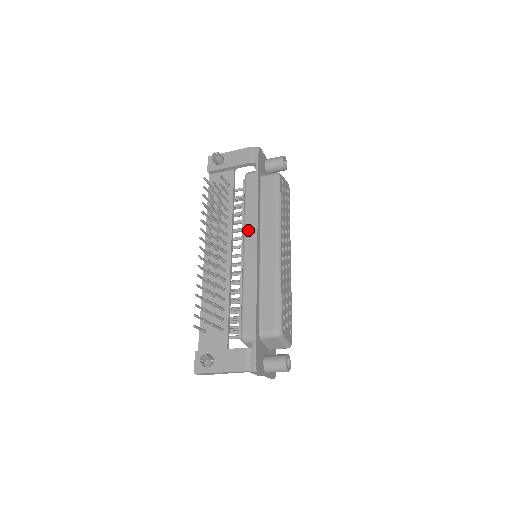
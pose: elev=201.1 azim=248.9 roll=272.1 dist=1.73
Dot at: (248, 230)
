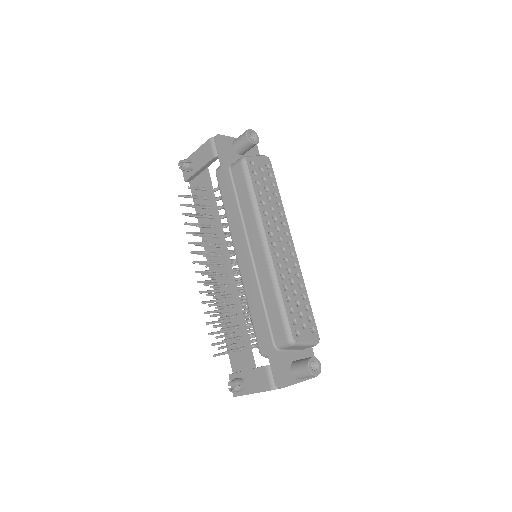
Dot at: (234, 236)
